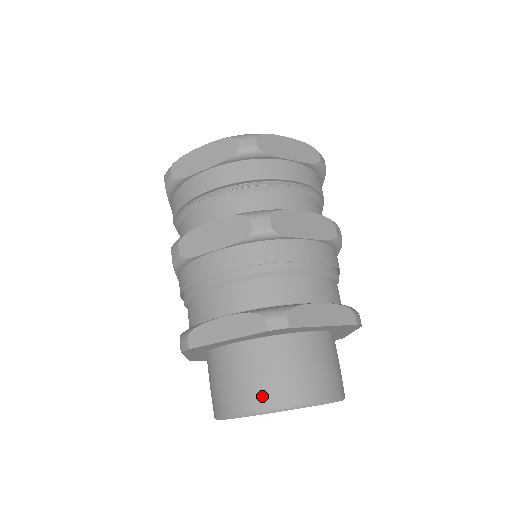
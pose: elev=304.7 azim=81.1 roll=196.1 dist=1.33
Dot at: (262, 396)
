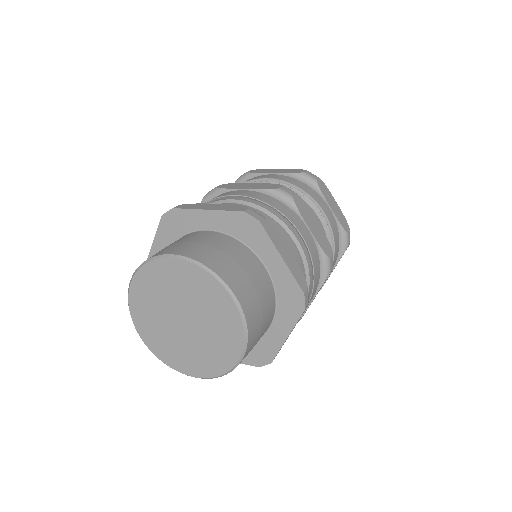
Dot at: (196, 252)
